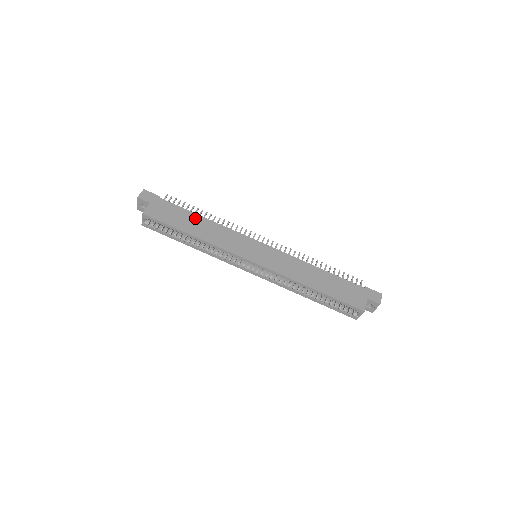
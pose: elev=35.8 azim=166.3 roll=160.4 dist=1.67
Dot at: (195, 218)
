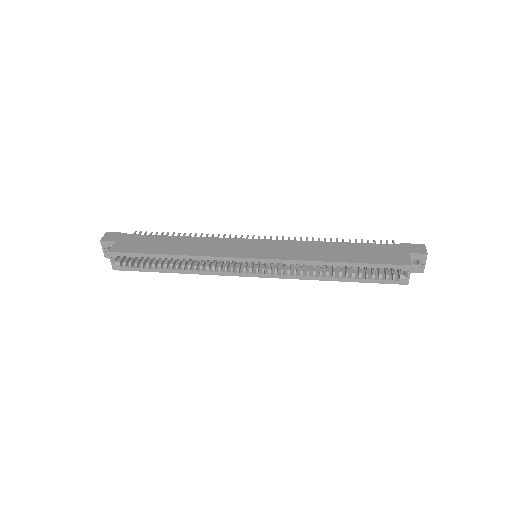
Dot at: (171, 239)
